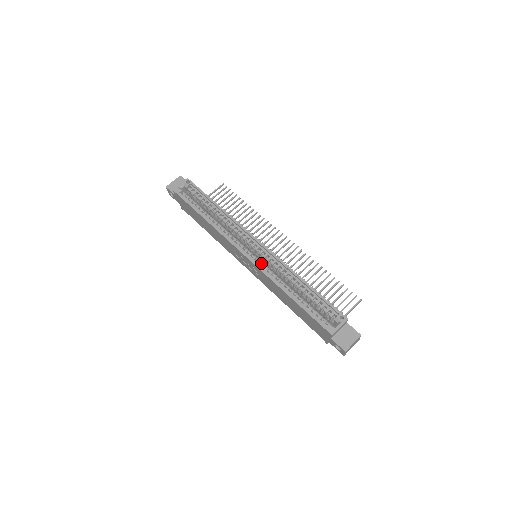
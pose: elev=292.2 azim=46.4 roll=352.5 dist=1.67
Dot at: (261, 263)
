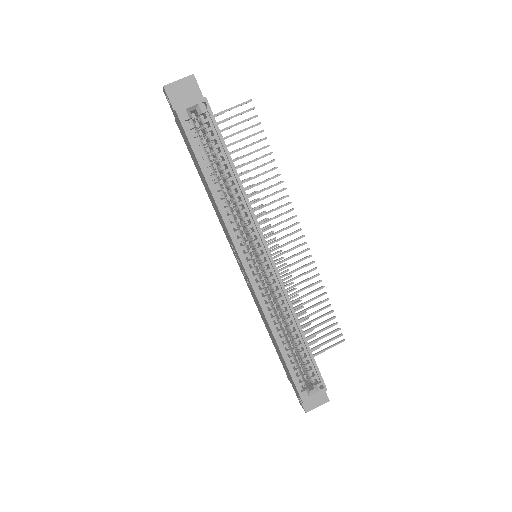
Dot at: (261, 286)
